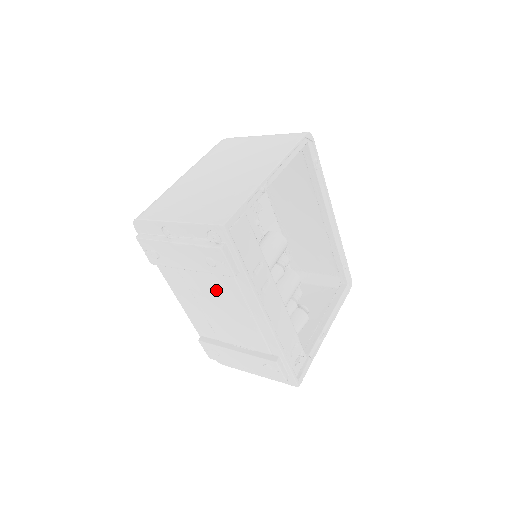
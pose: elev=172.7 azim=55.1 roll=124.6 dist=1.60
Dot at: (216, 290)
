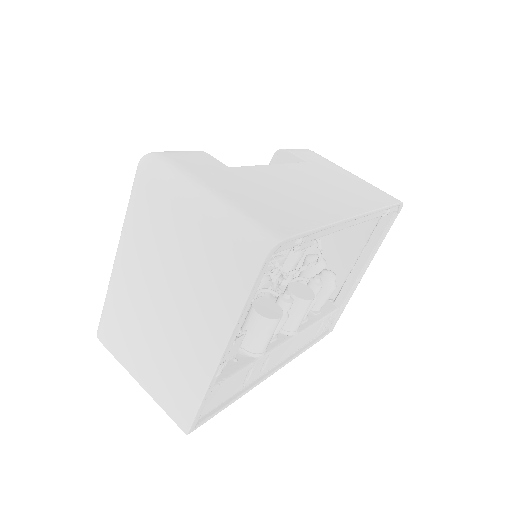
Dot at: occluded
